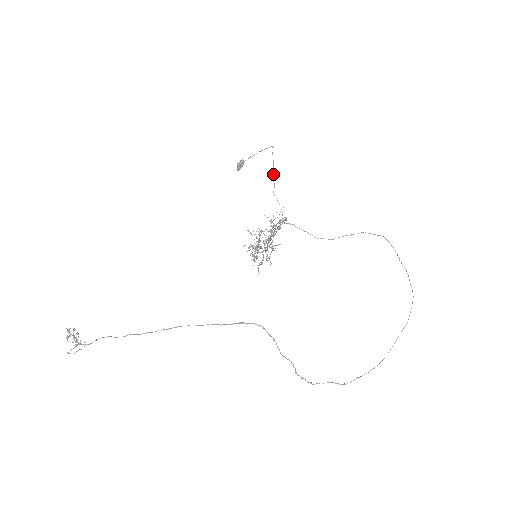
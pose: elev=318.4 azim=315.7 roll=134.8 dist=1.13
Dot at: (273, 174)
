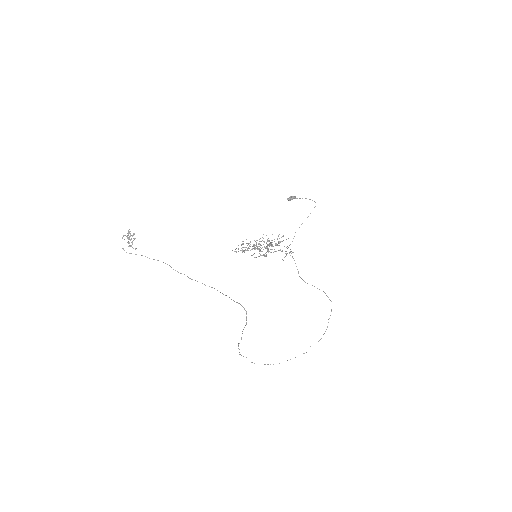
Dot at: occluded
